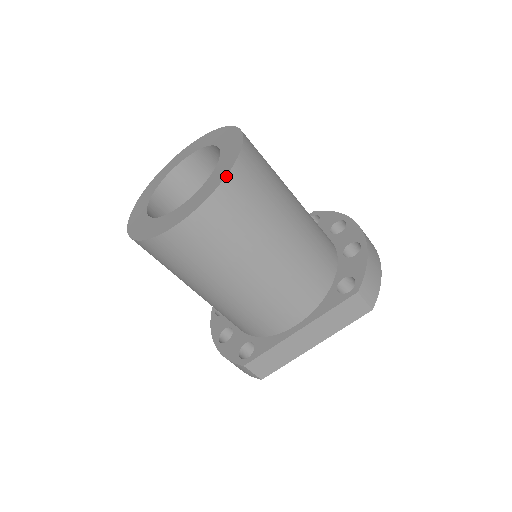
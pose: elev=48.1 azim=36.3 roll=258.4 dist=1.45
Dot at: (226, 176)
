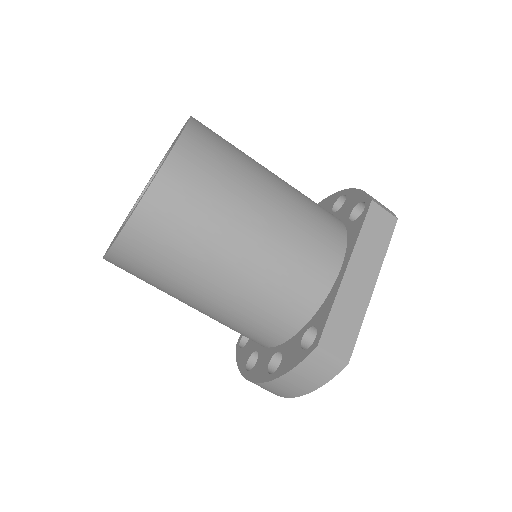
Dot at: (189, 120)
